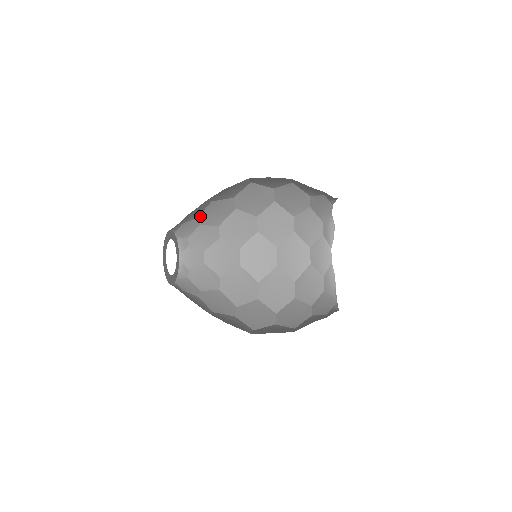
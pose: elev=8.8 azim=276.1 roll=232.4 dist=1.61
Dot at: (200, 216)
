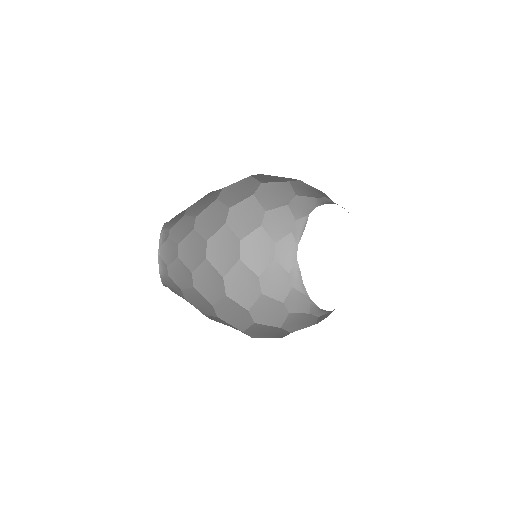
Dot at: (190, 206)
